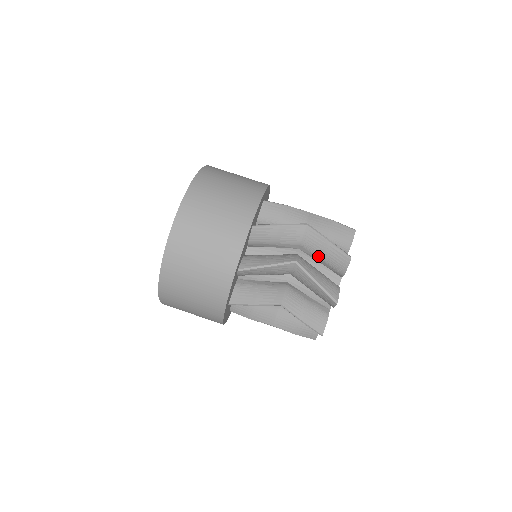
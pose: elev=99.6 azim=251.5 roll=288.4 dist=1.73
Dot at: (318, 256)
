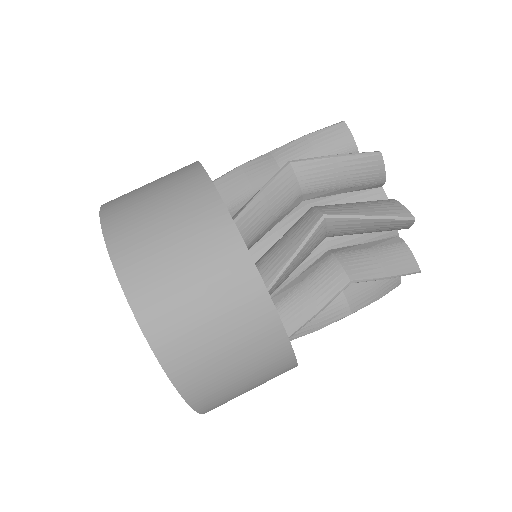
Dot at: (336, 187)
